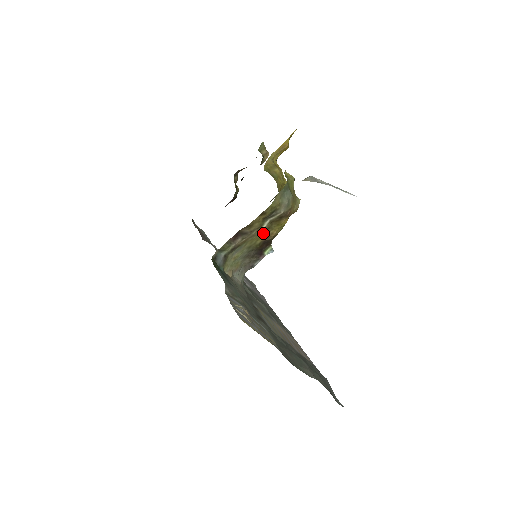
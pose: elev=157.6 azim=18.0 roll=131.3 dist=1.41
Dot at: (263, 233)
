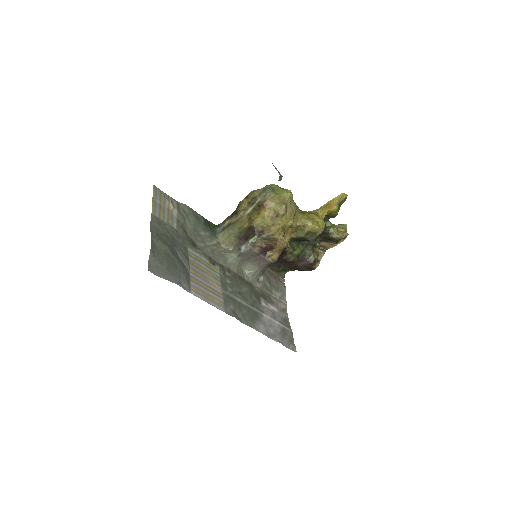
Dot at: (249, 218)
